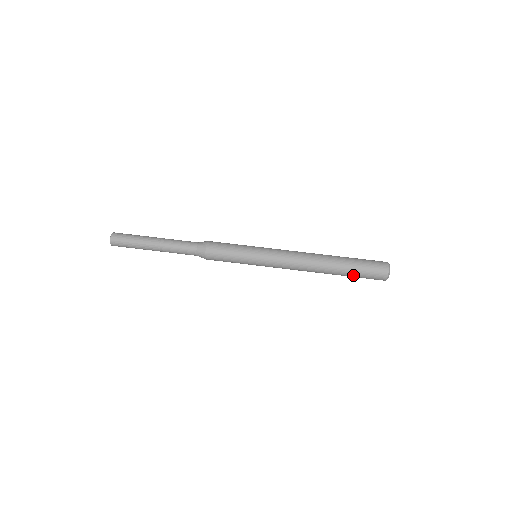
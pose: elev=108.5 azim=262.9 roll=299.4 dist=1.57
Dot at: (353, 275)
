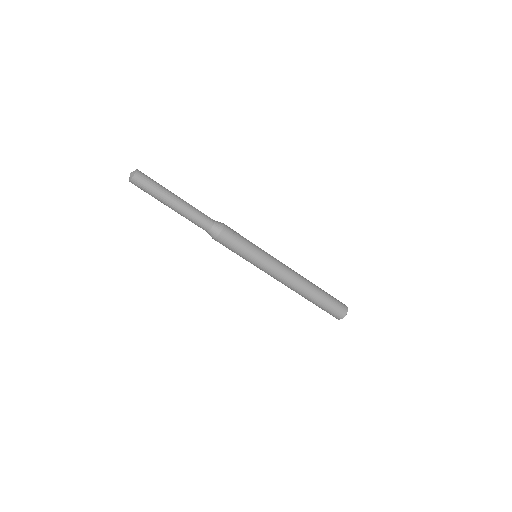
Dot at: occluded
